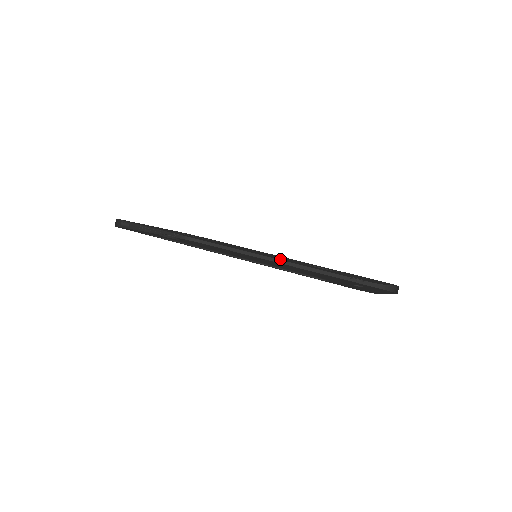
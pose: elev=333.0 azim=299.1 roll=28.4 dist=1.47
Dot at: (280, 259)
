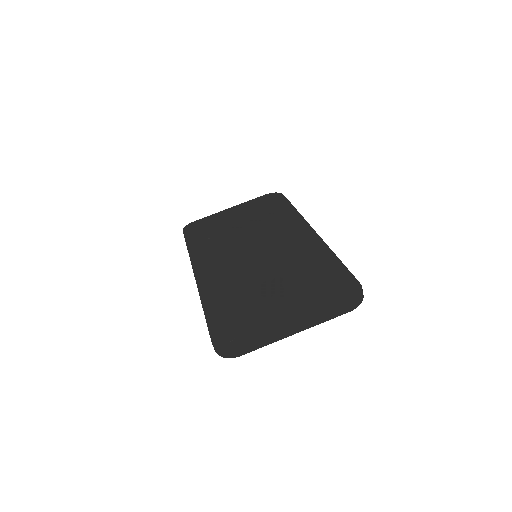
Dot at: (211, 299)
